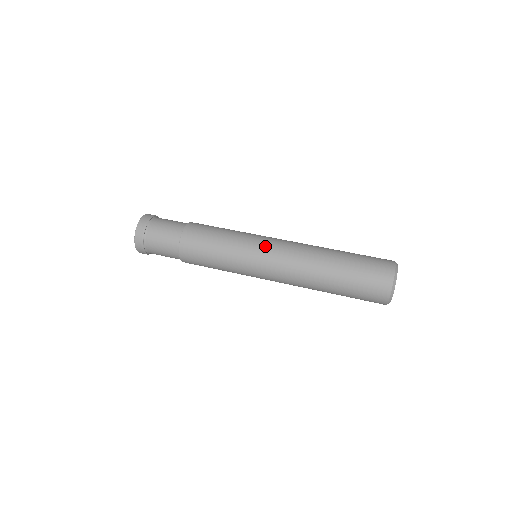
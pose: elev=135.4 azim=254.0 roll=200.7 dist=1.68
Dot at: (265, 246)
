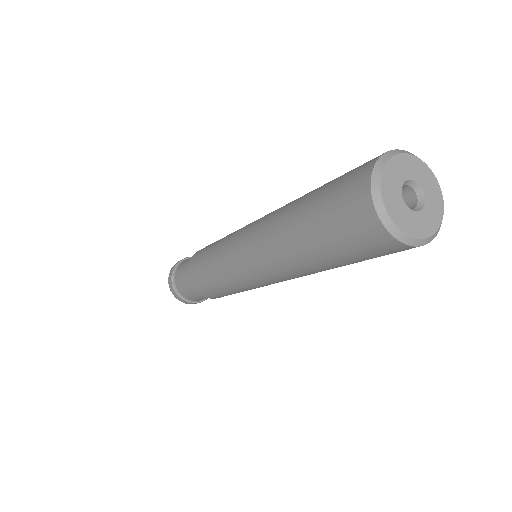
Dot at: (239, 233)
